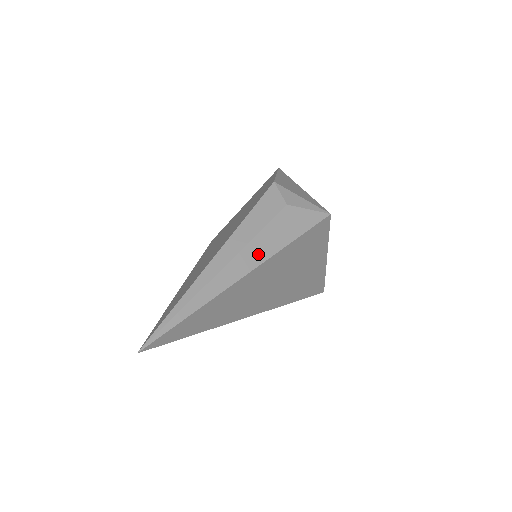
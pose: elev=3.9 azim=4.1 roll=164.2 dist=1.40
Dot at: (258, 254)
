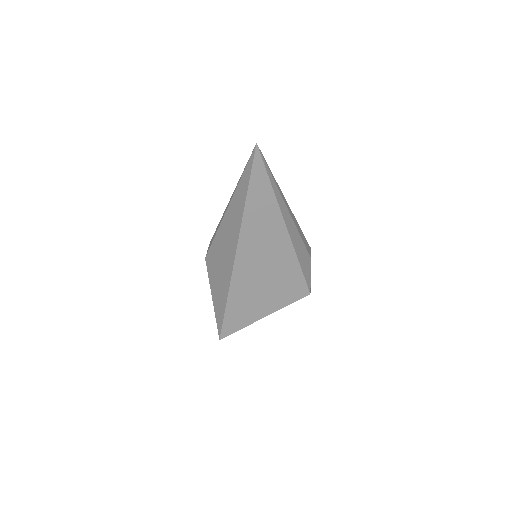
Dot at: (294, 236)
